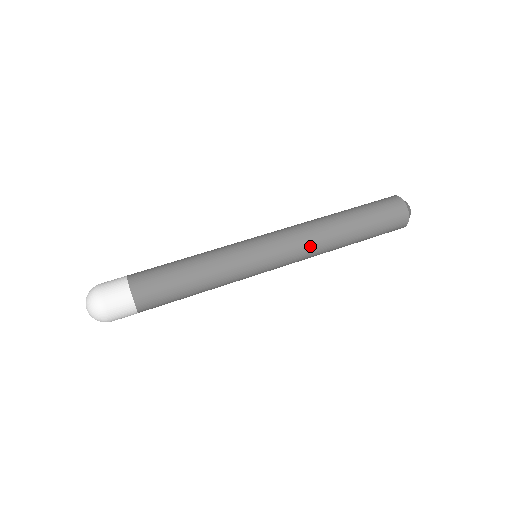
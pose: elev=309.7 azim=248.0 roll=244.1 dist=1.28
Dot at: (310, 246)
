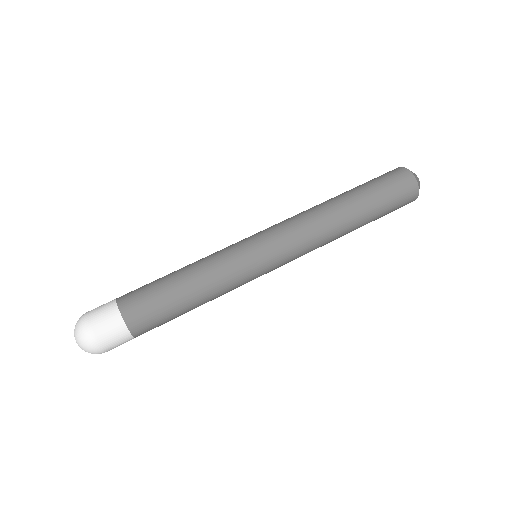
Dot at: occluded
